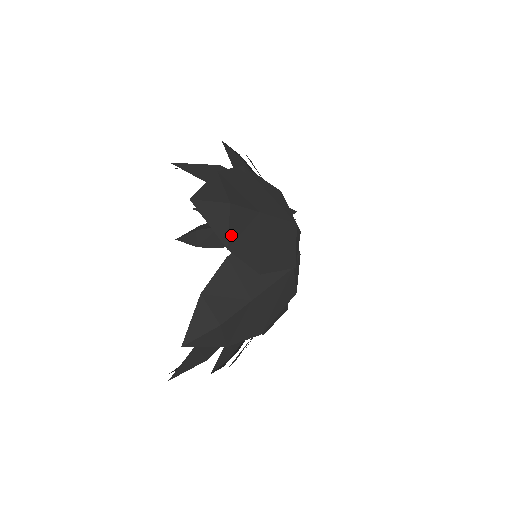
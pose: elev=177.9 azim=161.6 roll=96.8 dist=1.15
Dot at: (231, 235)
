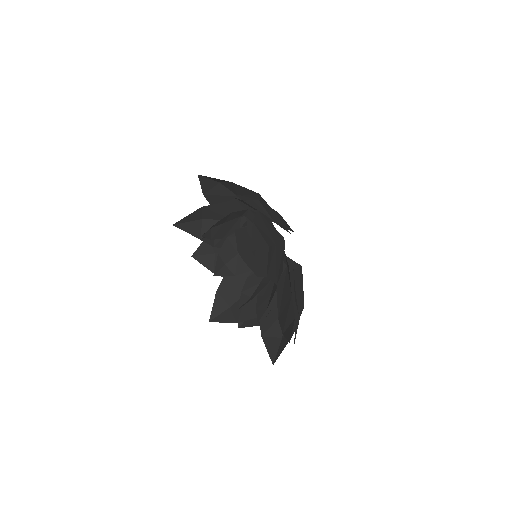
Dot at: occluded
